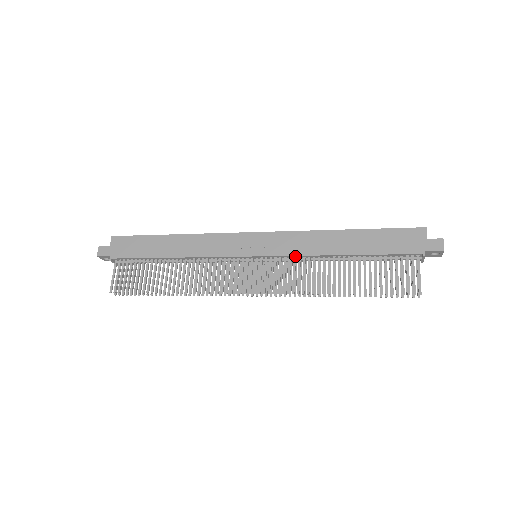
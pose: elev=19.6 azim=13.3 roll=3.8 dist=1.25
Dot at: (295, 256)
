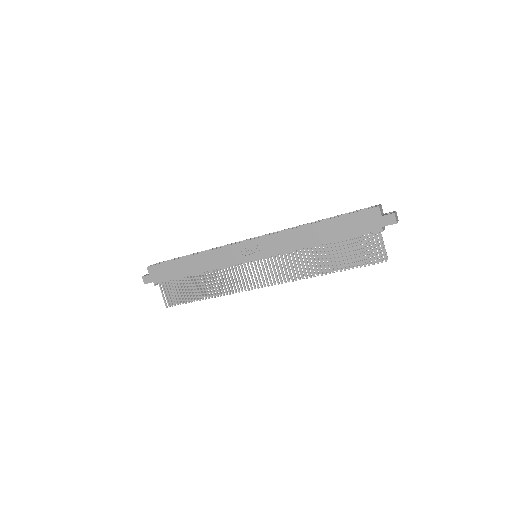
Dot at: (284, 253)
